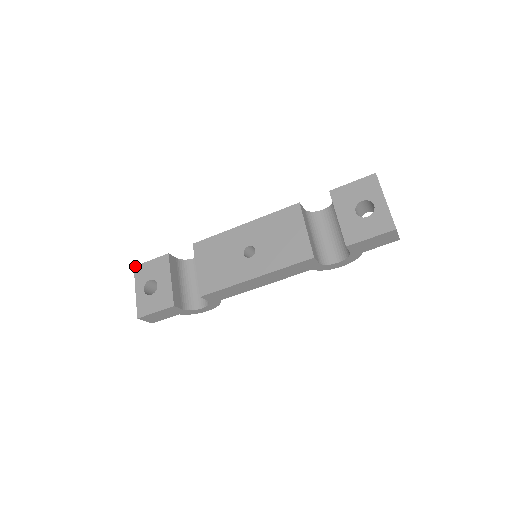
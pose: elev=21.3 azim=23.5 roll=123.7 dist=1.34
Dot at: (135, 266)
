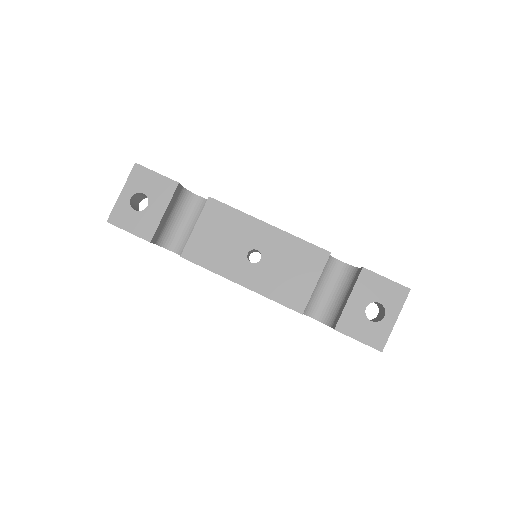
Dot at: occluded
